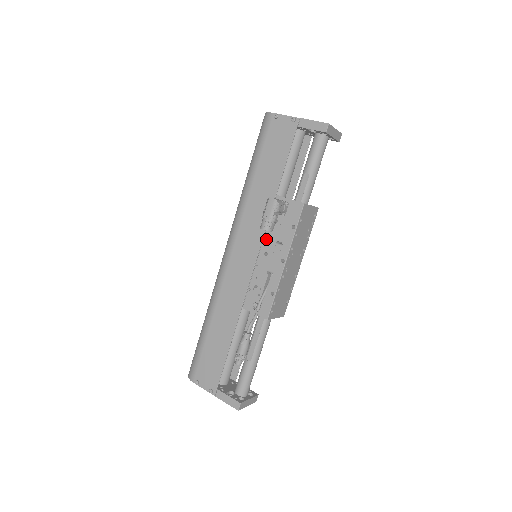
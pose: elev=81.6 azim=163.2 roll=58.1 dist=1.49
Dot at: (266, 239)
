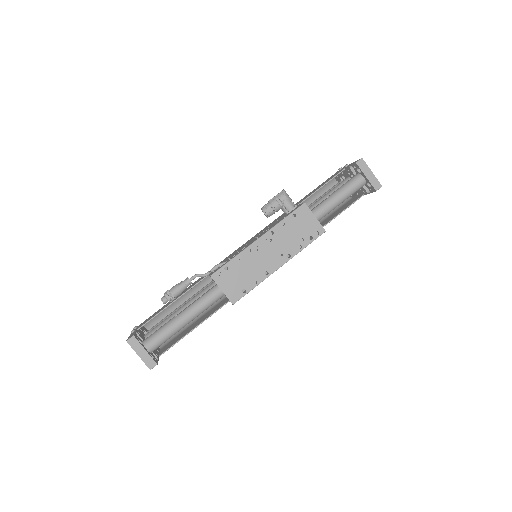
Dot at: (265, 230)
